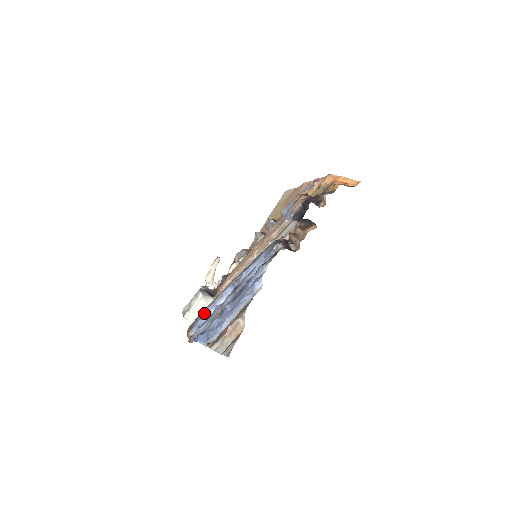
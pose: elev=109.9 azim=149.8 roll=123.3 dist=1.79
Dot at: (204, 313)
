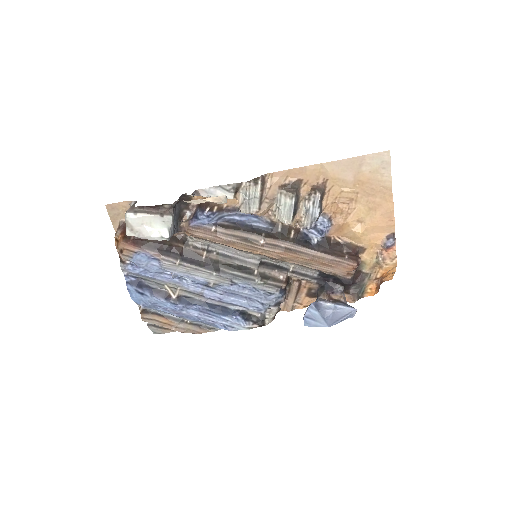
Dot at: (155, 261)
